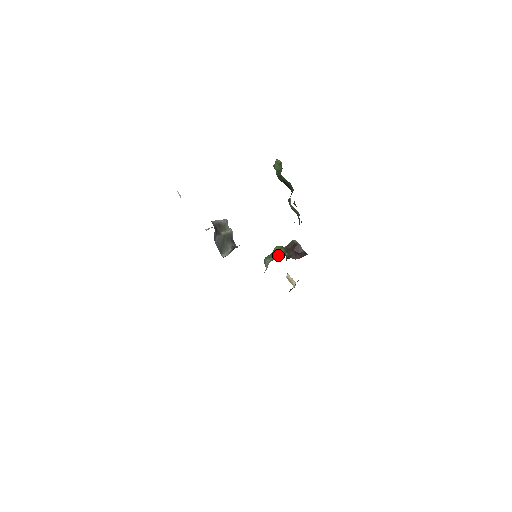
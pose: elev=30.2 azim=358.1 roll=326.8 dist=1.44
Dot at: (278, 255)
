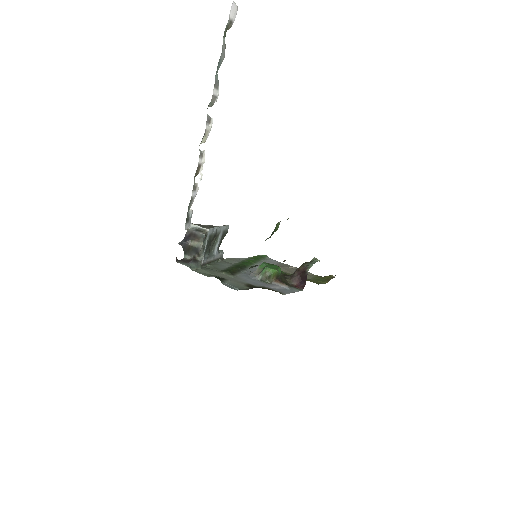
Dot at: (258, 277)
